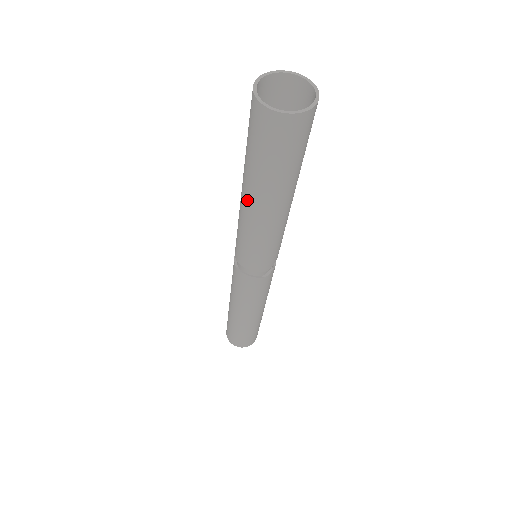
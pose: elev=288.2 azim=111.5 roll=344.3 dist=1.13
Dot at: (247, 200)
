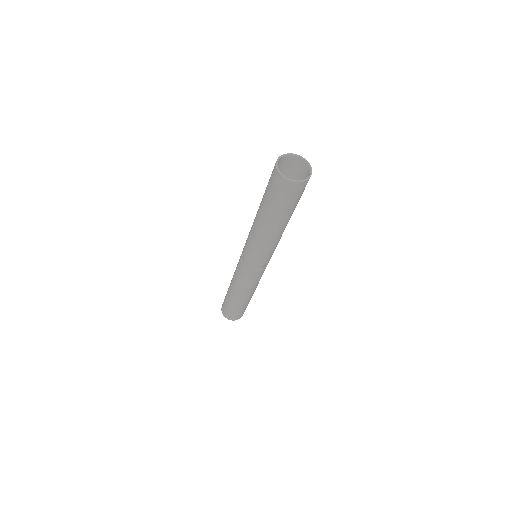
Dot at: (257, 217)
